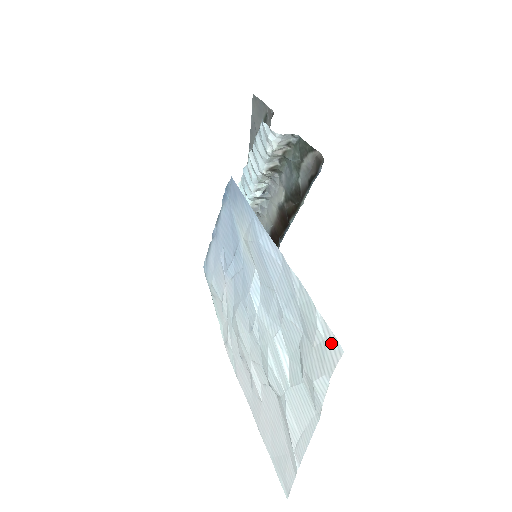
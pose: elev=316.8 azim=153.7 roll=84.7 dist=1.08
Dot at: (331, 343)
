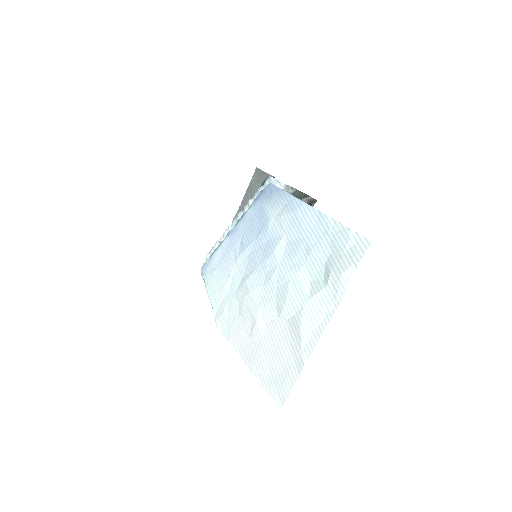
Dot at: (361, 242)
